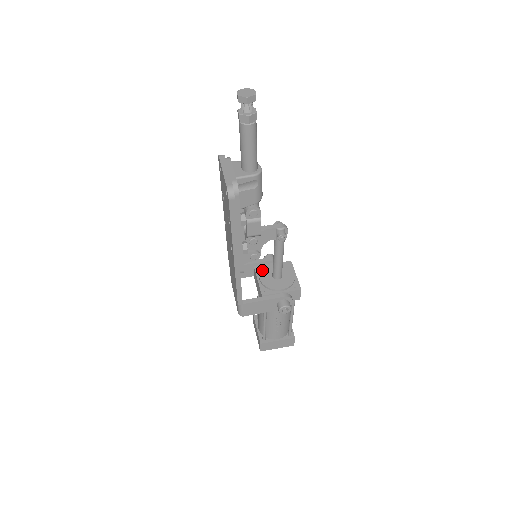
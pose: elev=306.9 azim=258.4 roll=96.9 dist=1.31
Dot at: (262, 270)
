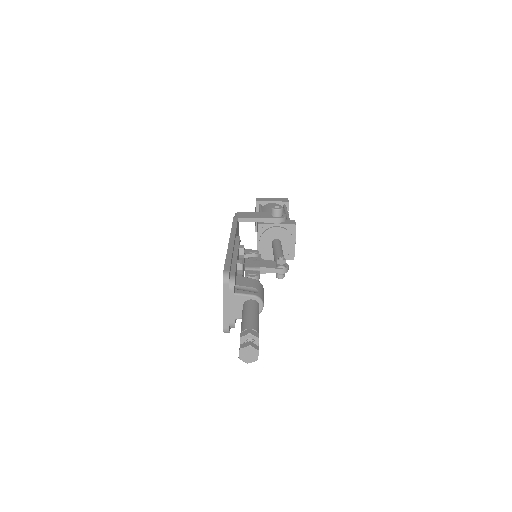
Dot at: (264, 234)
